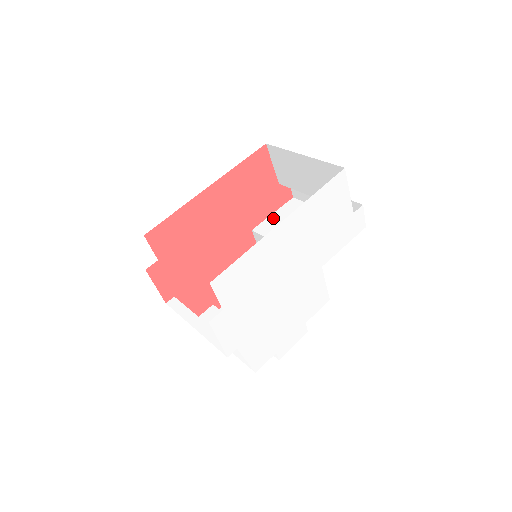
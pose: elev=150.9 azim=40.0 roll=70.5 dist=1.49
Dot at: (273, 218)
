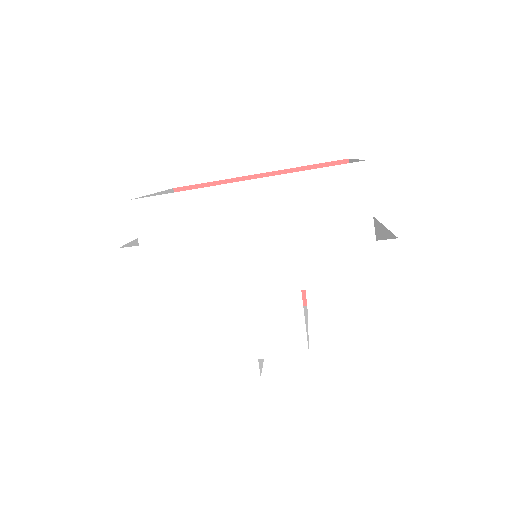
Dot at: occluded
